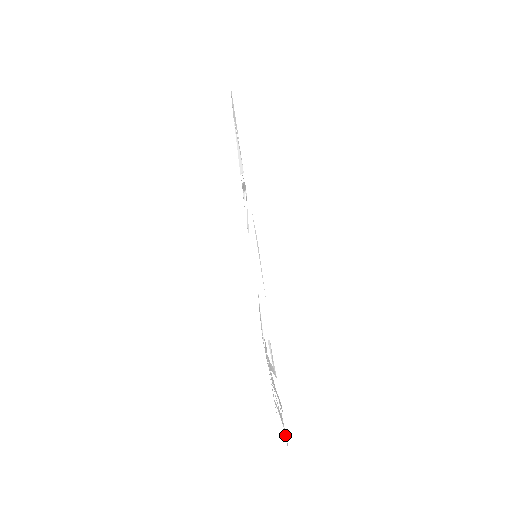
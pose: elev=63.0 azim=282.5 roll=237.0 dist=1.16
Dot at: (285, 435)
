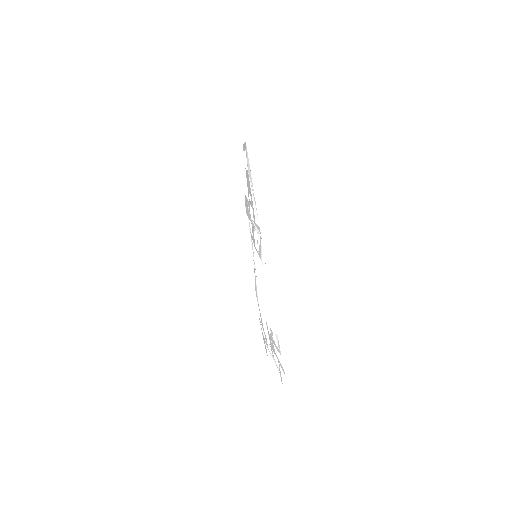
Dot at: occluded
